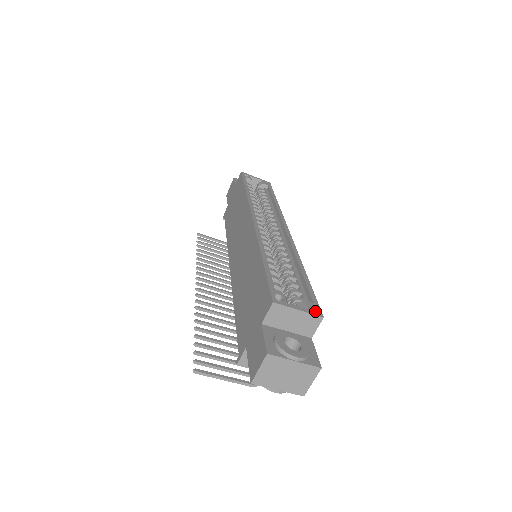
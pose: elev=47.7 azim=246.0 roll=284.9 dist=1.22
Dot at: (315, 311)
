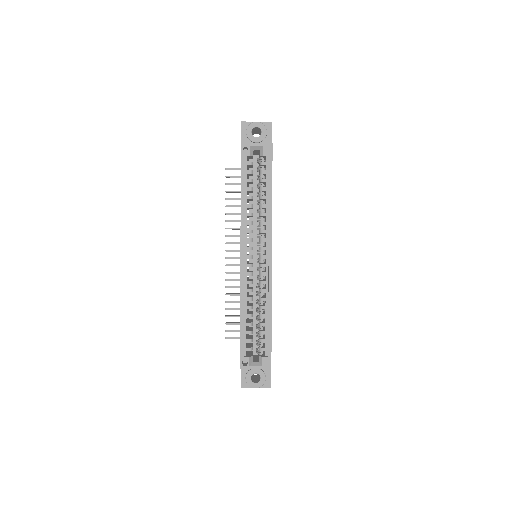
Dot at: (267, 366)
